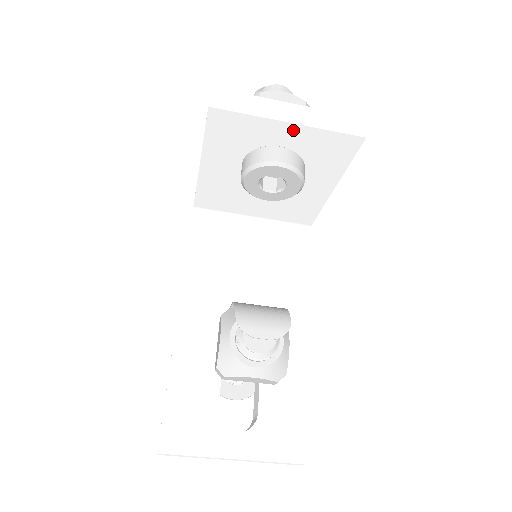
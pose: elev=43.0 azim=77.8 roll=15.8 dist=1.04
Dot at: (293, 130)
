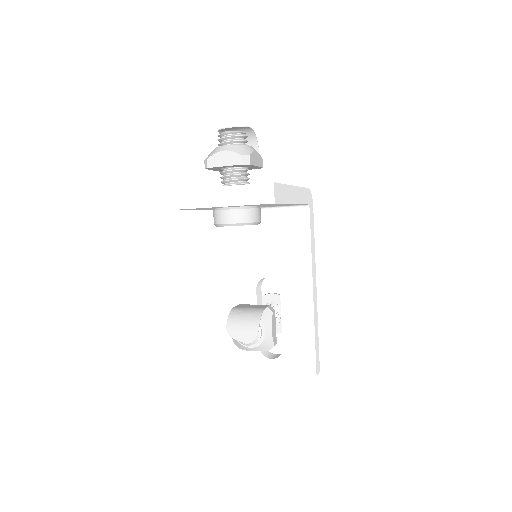
Dot at: occluded
